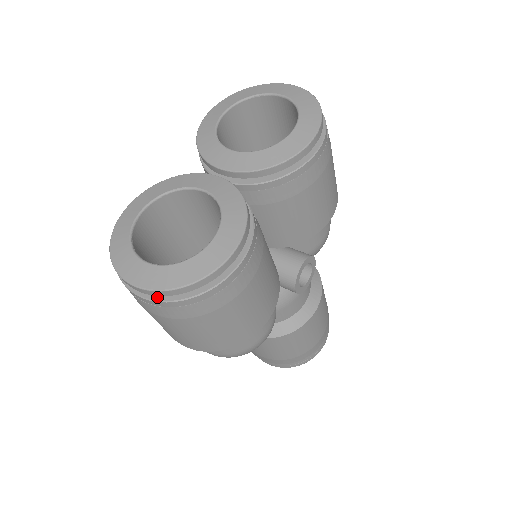
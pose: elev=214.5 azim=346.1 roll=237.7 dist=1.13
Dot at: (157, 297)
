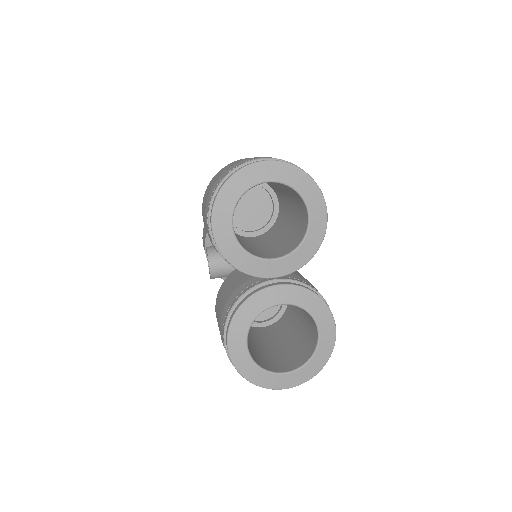
Dot at: occluded
